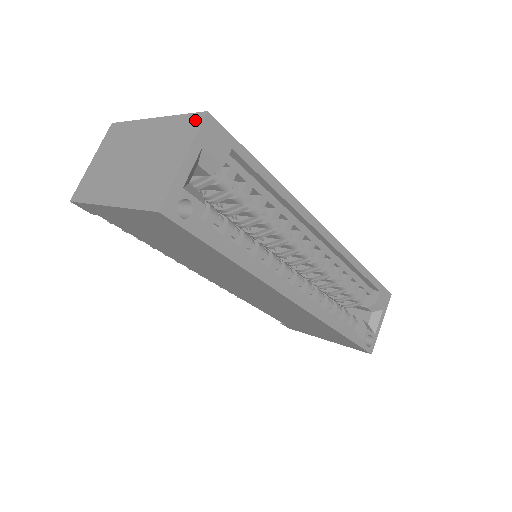
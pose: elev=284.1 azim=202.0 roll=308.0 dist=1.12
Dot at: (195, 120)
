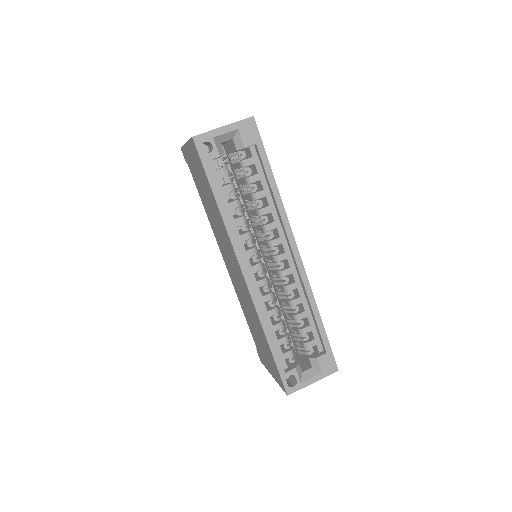
Dot at: occluded
